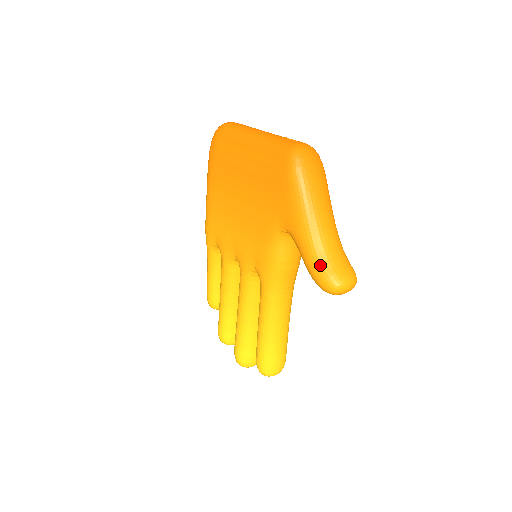
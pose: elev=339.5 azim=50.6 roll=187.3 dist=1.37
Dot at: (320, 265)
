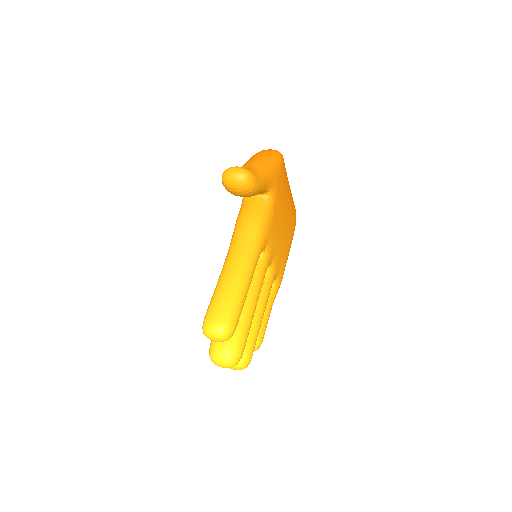
Dot at: occluded
